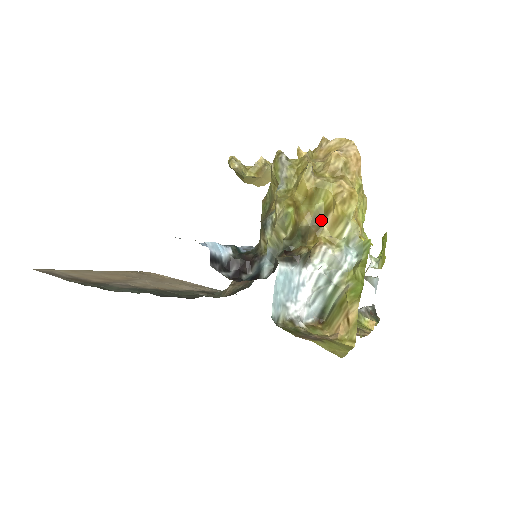
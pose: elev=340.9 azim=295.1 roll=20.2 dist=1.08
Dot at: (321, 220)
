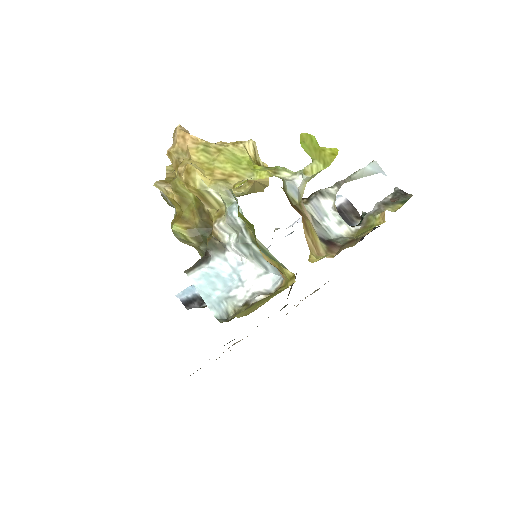
Dot at: (203, 207)
